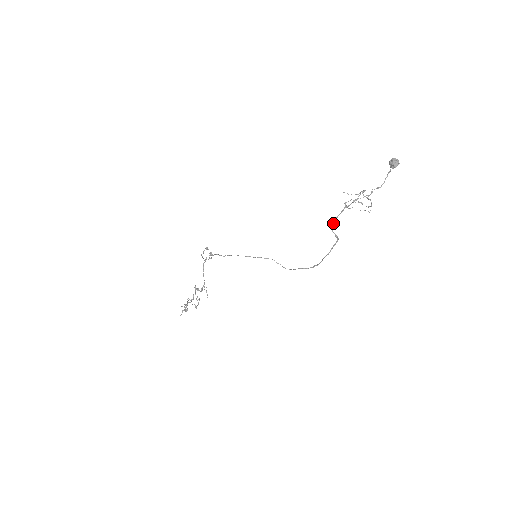
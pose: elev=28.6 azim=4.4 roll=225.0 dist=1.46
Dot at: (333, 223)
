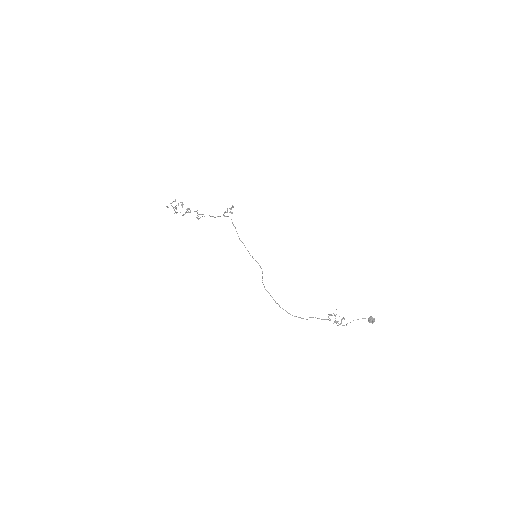
Dot at: occluded
